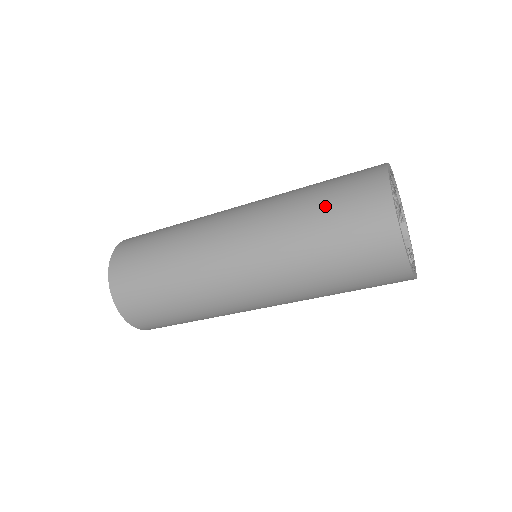
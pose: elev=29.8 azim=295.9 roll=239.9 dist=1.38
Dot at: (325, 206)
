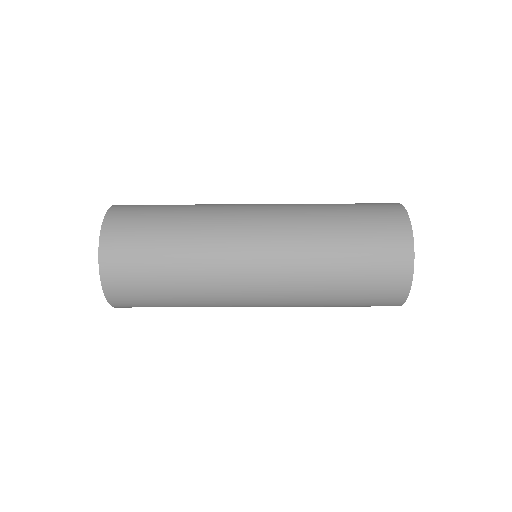
Dot at: (348, 206)
